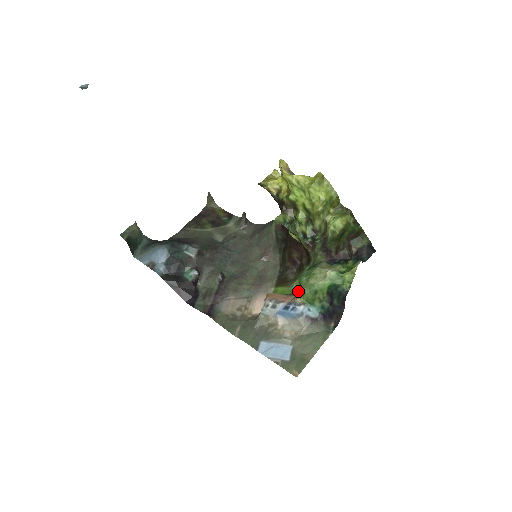
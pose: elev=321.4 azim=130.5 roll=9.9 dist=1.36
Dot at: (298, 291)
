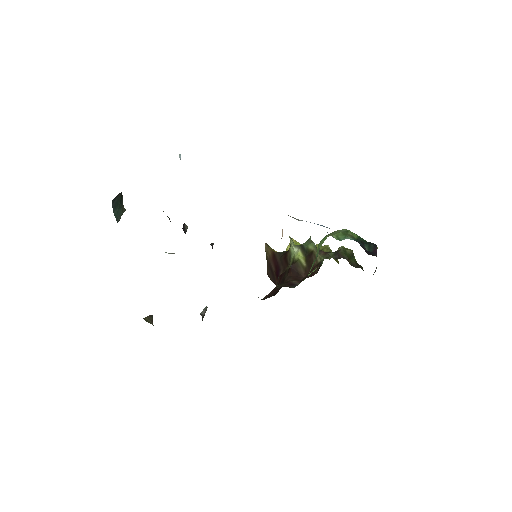
Dot at: occluded
